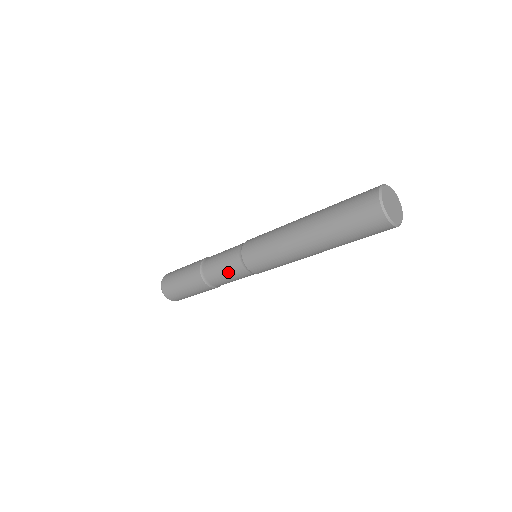
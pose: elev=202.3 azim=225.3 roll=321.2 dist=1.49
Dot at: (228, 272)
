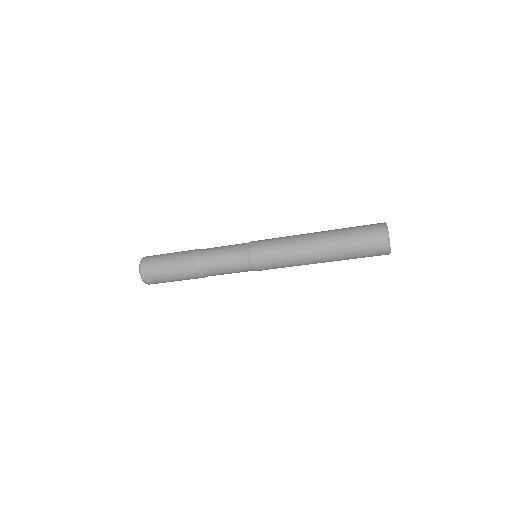
Dot at: occluded
